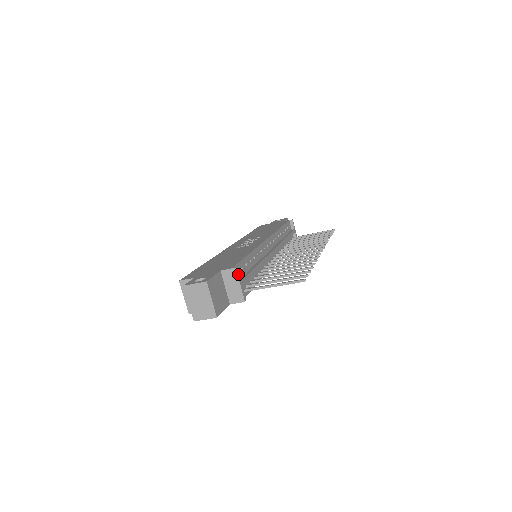
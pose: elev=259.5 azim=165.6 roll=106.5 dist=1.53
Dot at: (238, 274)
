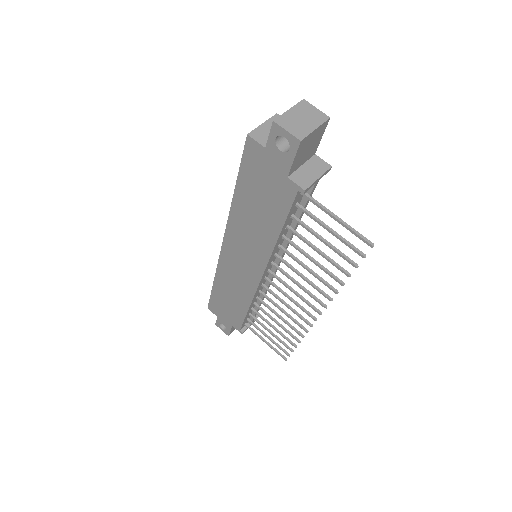
Dot at: (326, 173)
